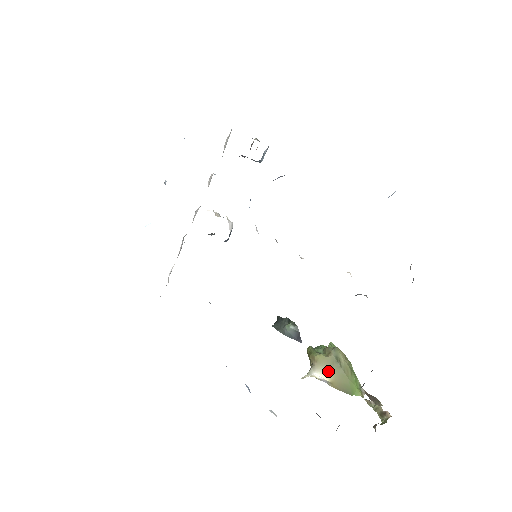
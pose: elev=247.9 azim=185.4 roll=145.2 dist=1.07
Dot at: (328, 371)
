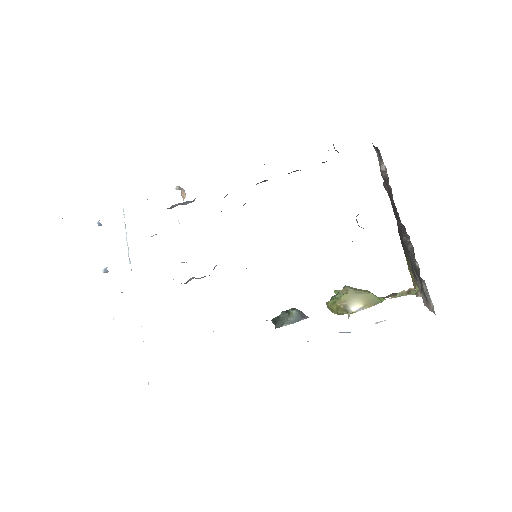
Dot at: (357, 300)
